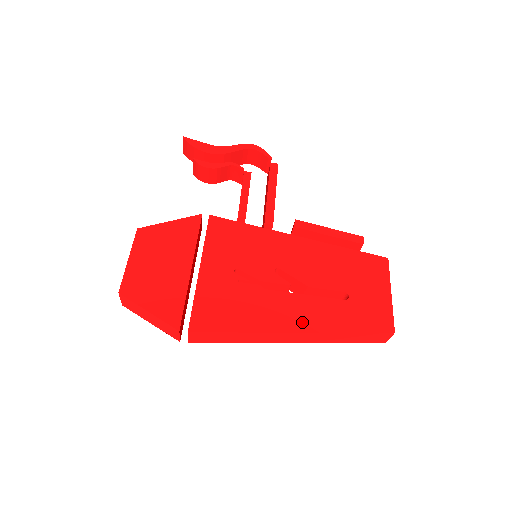
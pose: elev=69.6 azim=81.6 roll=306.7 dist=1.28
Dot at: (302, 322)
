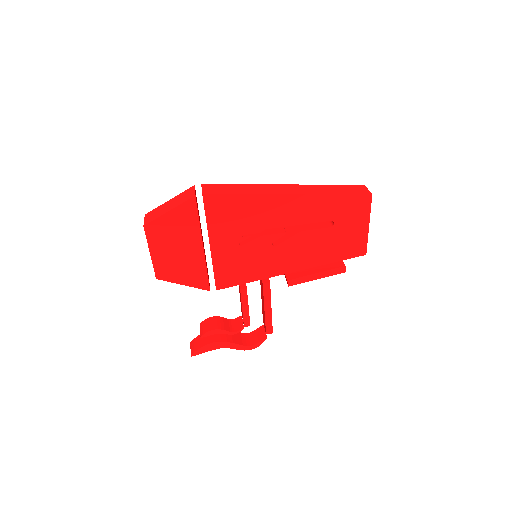
Dot at: occluded
